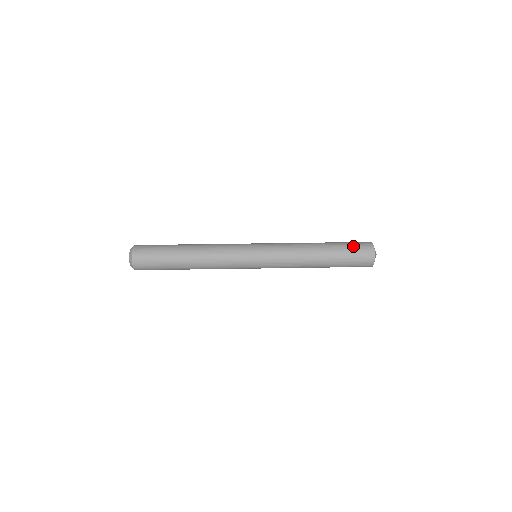
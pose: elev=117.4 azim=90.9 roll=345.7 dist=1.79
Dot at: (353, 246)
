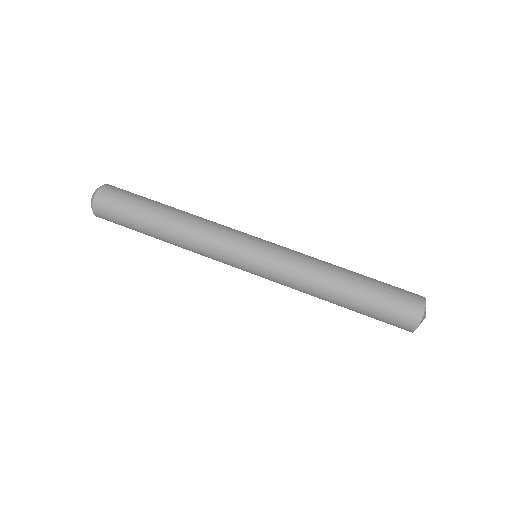
Dot at: (394, 296)
